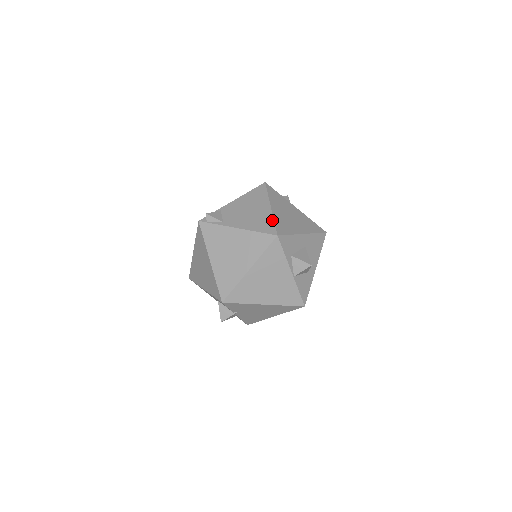
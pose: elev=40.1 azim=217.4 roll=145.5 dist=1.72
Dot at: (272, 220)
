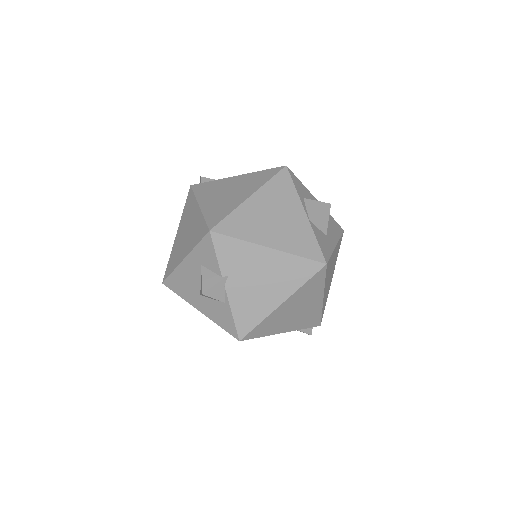
Dot at: occluded
